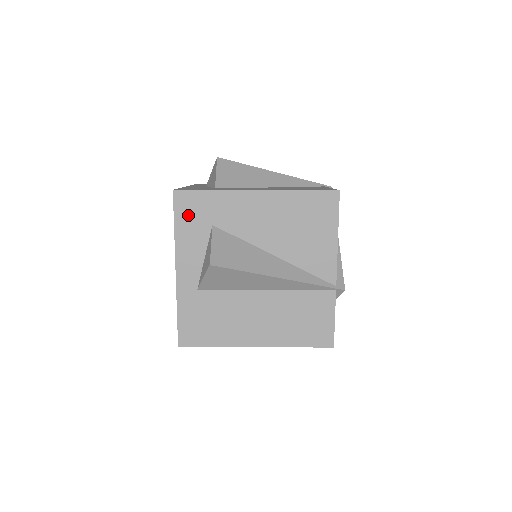
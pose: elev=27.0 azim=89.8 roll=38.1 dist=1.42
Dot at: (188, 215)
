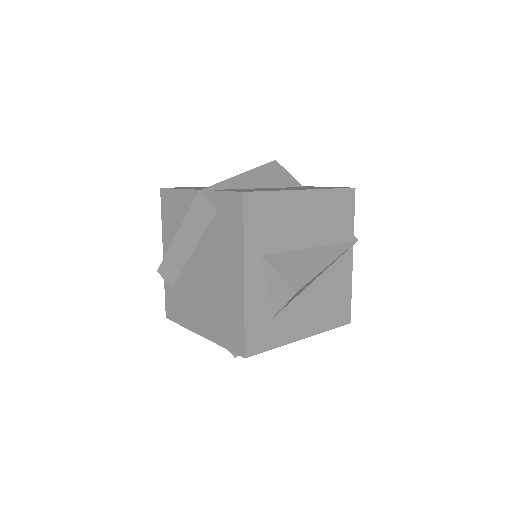
Dot at: occluded
